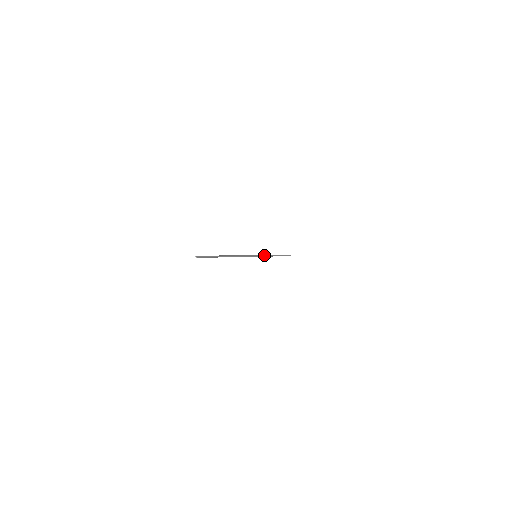
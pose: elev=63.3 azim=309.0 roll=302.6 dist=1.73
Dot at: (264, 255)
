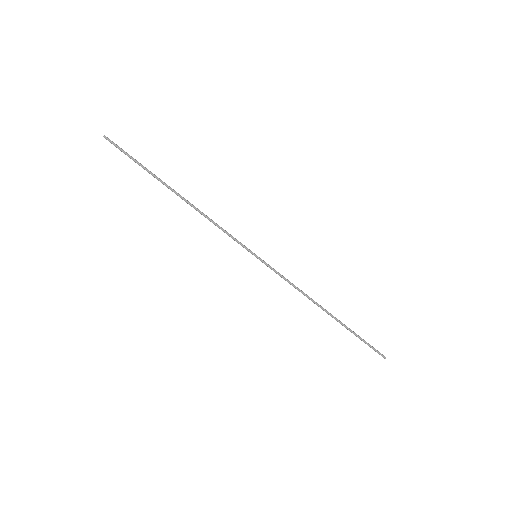
Dot at: (283, 276)
